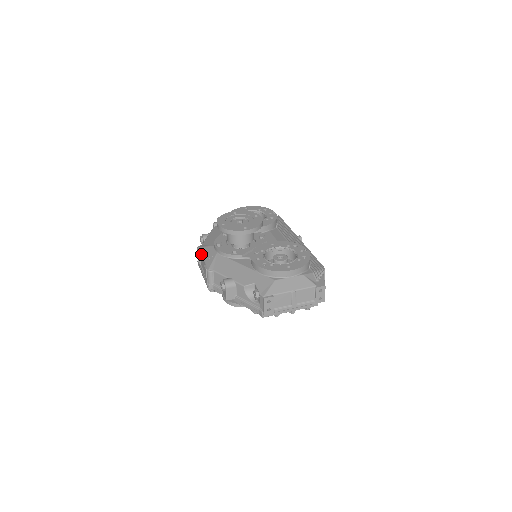
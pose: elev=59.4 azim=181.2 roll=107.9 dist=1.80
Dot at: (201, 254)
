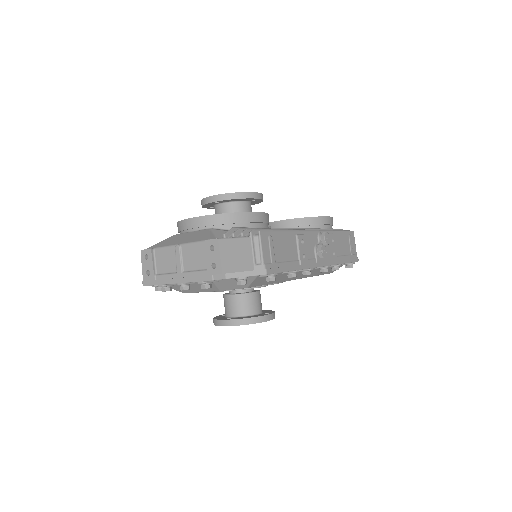
Dot at: occluded
